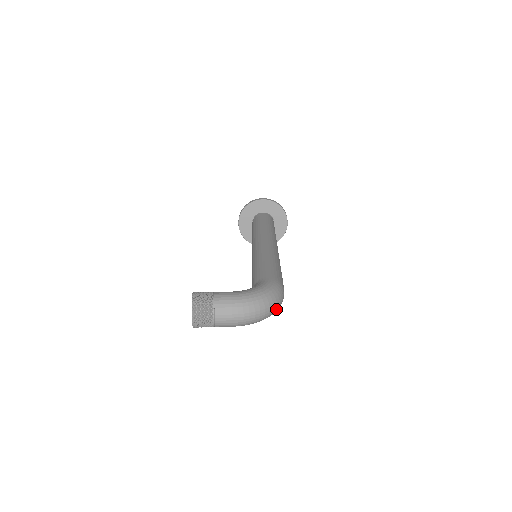
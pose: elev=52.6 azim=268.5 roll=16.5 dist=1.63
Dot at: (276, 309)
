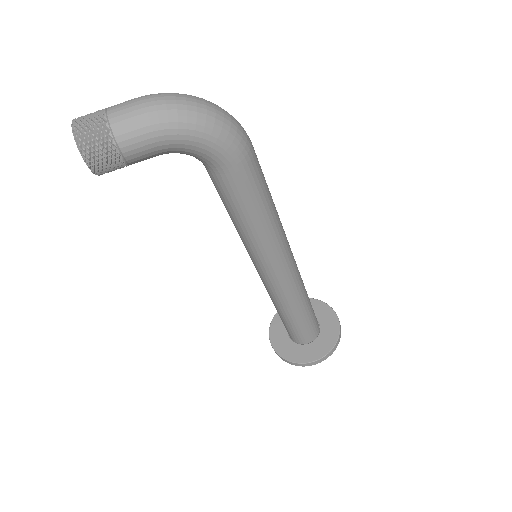
Dot at: (224, 117)
